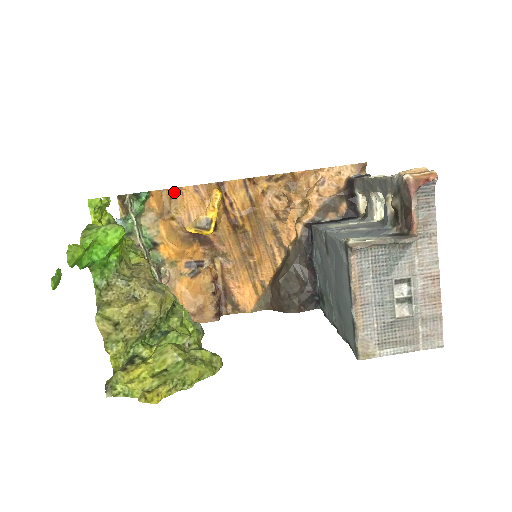
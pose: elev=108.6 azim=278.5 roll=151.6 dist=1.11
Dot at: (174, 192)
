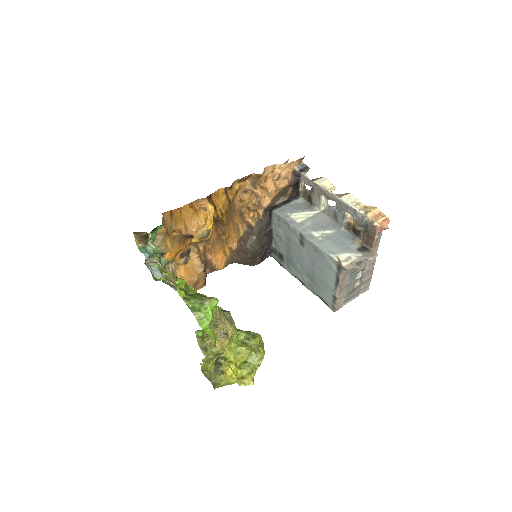
Dot at: (174, 212)
